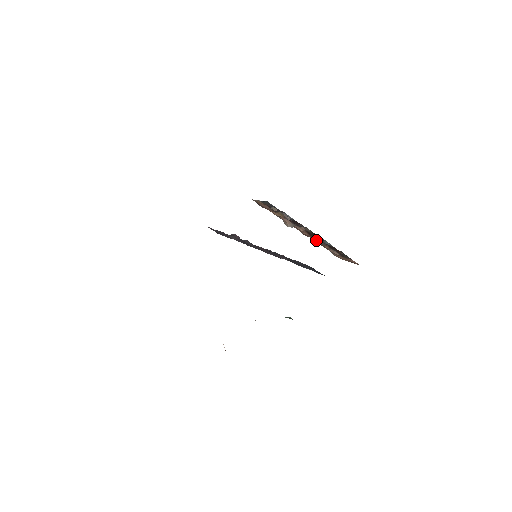
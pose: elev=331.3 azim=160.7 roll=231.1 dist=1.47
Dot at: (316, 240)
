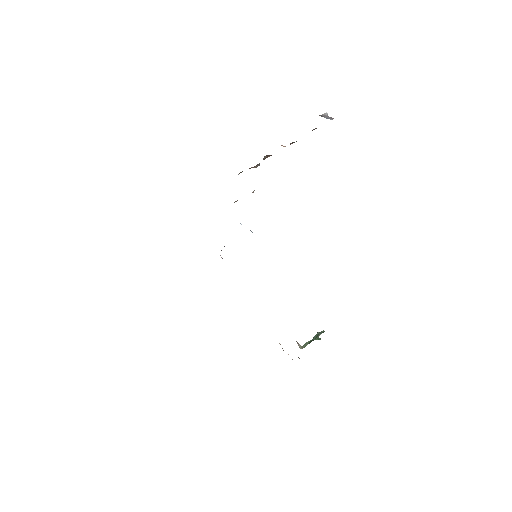
Dot at: occluded
